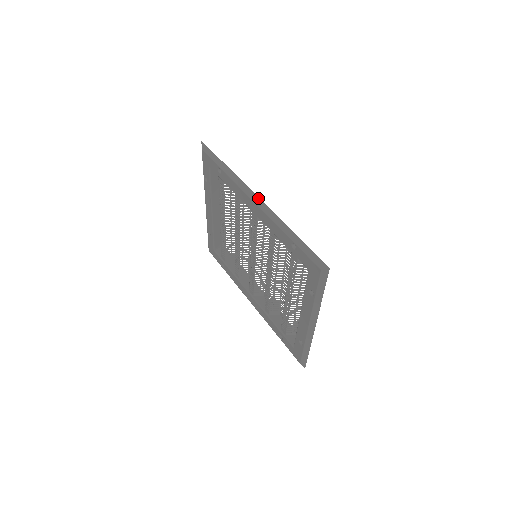
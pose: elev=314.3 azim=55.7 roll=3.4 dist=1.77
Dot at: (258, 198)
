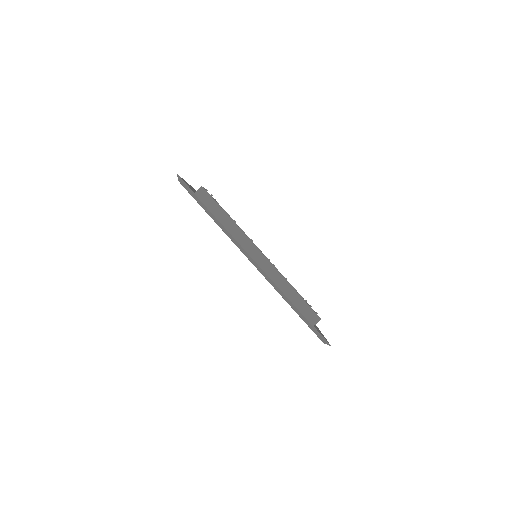
Dot at: (256, 263)
